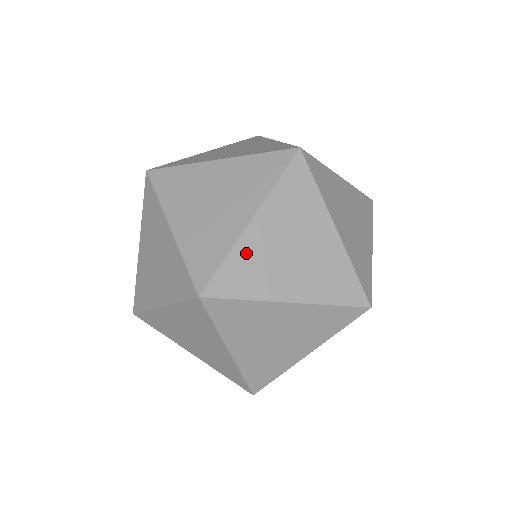
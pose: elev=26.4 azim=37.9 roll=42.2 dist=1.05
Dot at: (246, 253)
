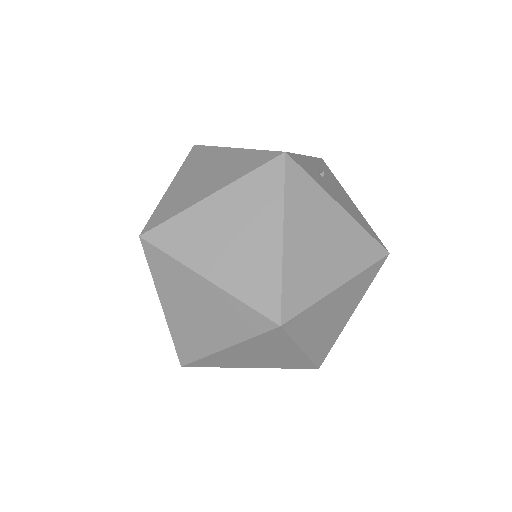
Dot at: (219, 357)
